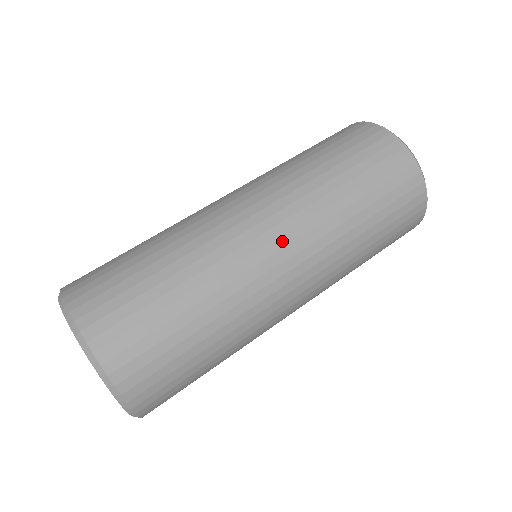
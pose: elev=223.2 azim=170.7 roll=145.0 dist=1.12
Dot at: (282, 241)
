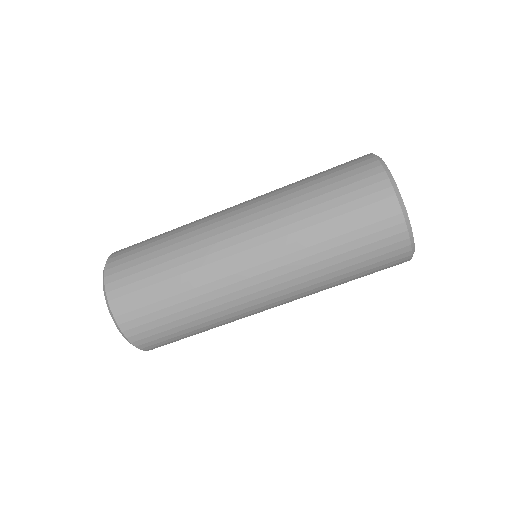
Dot at: (246, 235)
